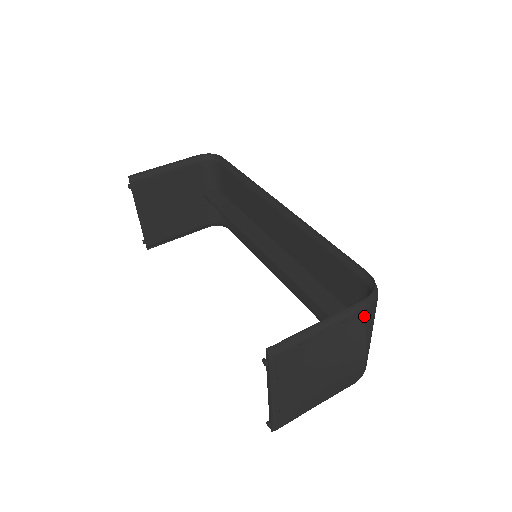
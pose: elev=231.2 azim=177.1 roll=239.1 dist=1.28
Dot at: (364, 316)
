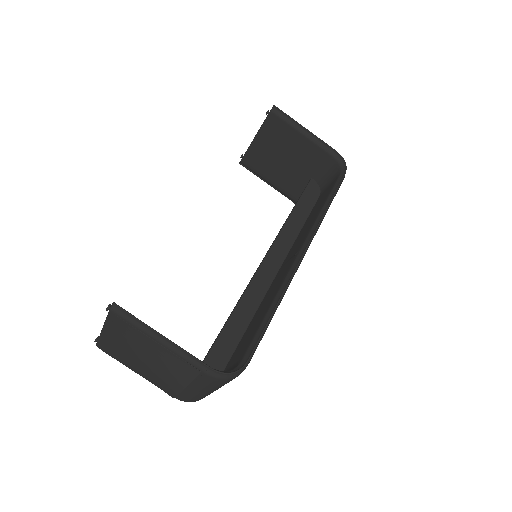
Dot at: (201, 375)
